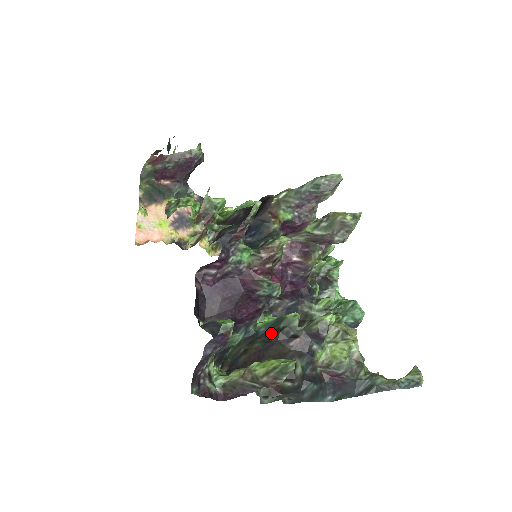
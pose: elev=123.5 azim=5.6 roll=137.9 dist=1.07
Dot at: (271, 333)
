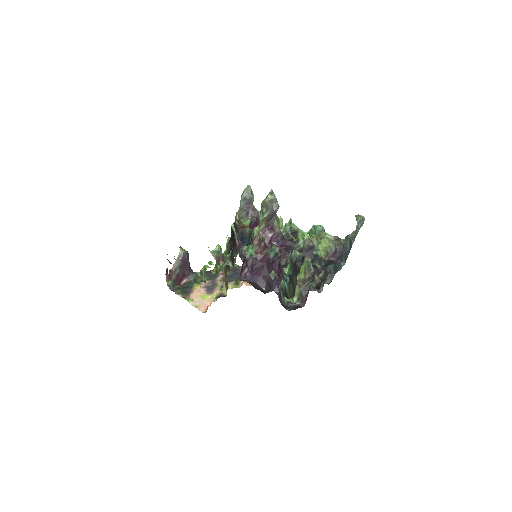
Dot at: (294, 269)
